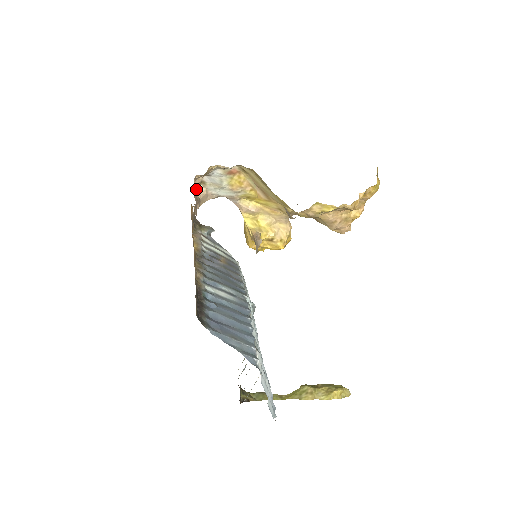
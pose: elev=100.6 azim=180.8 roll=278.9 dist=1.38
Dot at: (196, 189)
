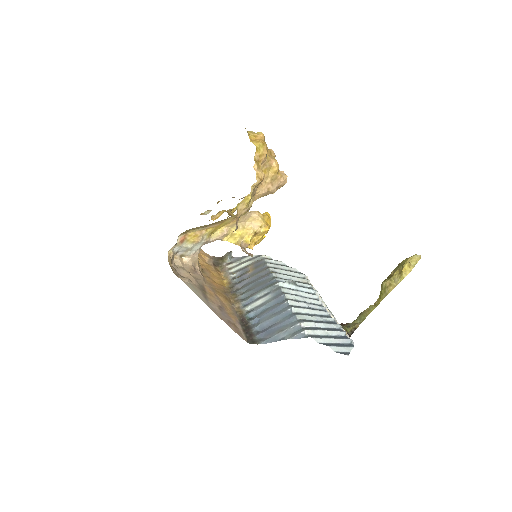
Dot at: (182, 264)
